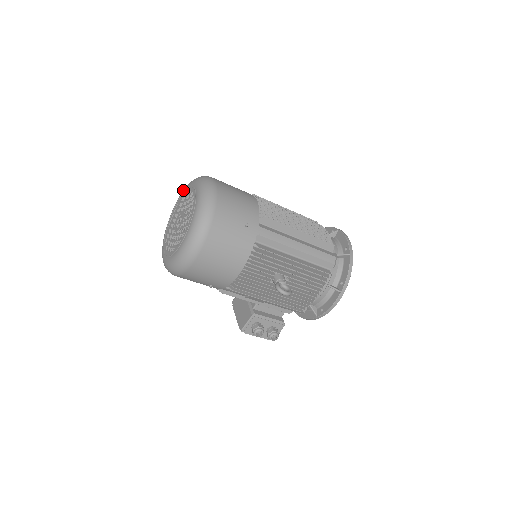
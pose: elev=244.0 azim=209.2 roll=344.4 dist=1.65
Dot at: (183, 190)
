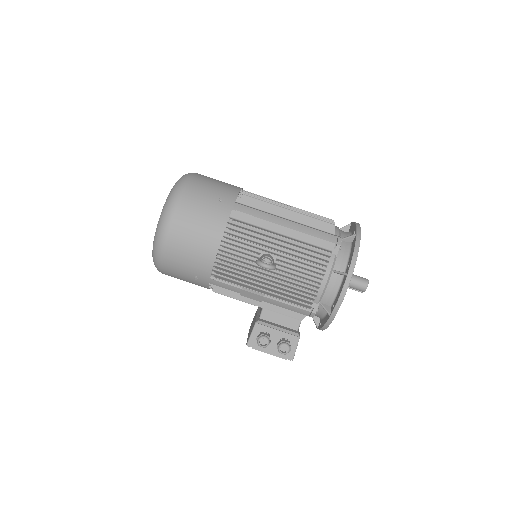
Dot at: occluded
